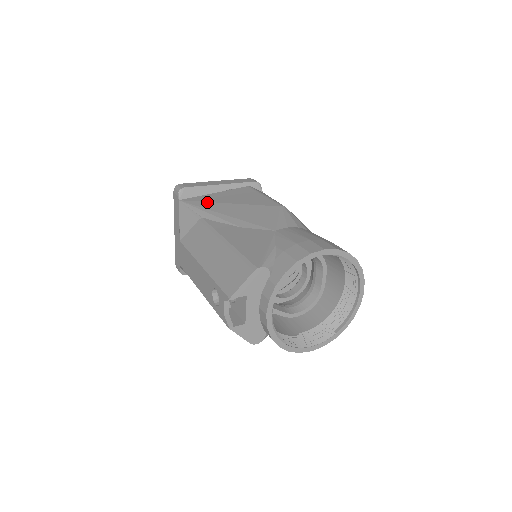
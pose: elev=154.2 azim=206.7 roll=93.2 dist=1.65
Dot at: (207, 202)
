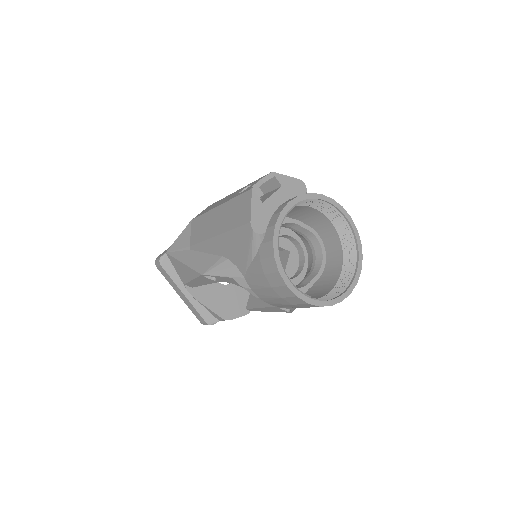
Dot at: occluded
